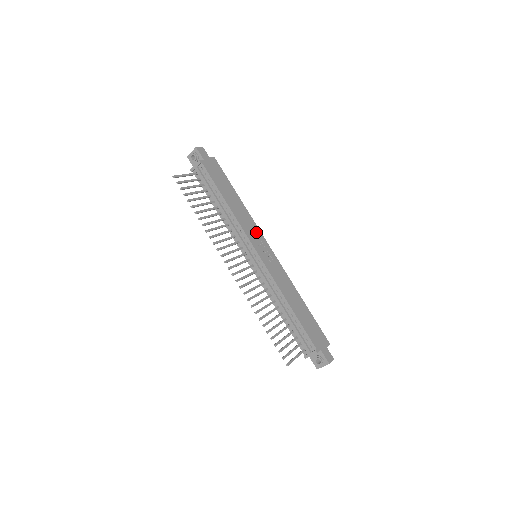
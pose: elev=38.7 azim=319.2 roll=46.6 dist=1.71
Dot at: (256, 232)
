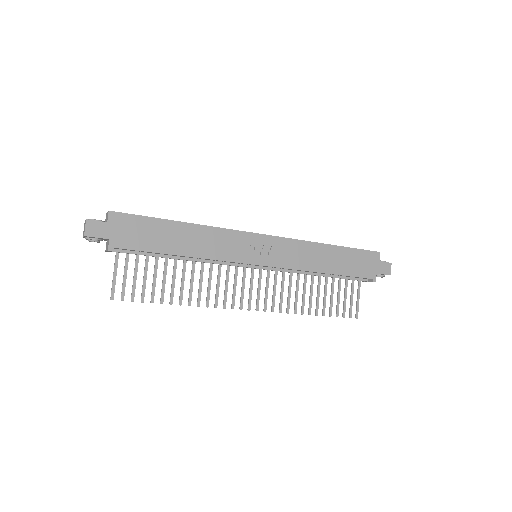
Dot at: (236, 240)
